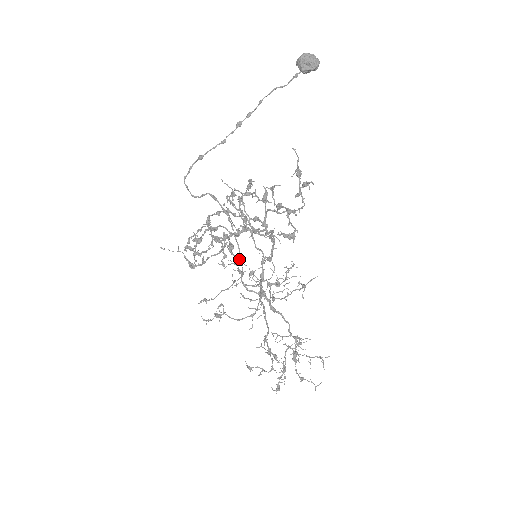
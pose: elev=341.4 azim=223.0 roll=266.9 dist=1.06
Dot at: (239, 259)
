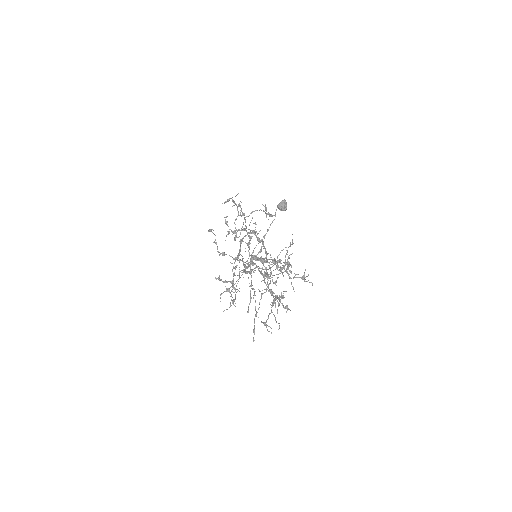
Dot at: (212, 229)
